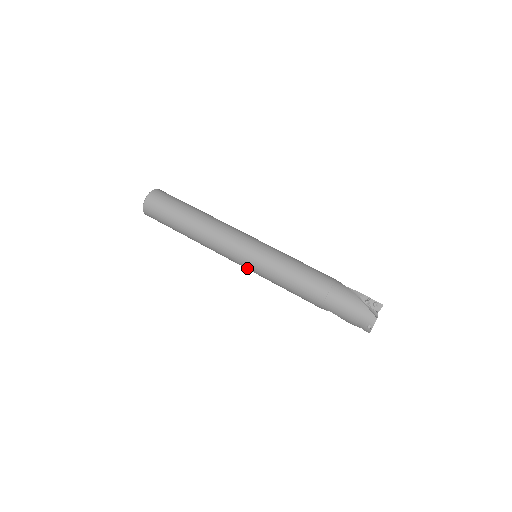
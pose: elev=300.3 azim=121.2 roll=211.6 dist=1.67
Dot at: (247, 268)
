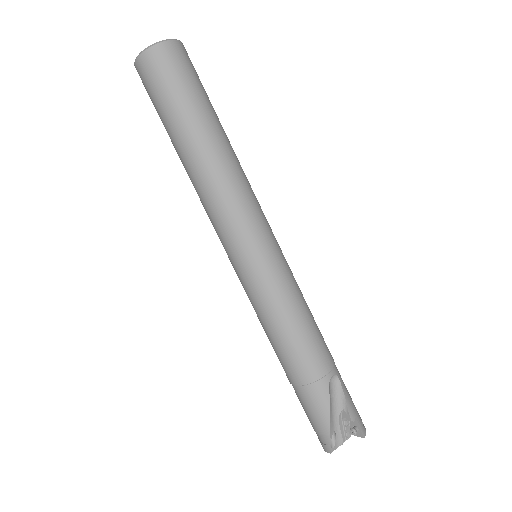
Dot at: occluded
